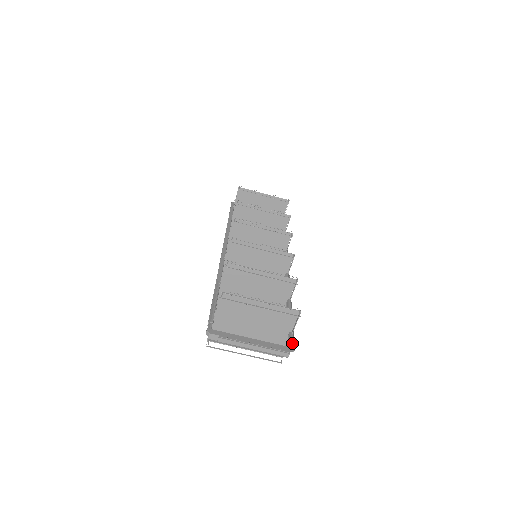
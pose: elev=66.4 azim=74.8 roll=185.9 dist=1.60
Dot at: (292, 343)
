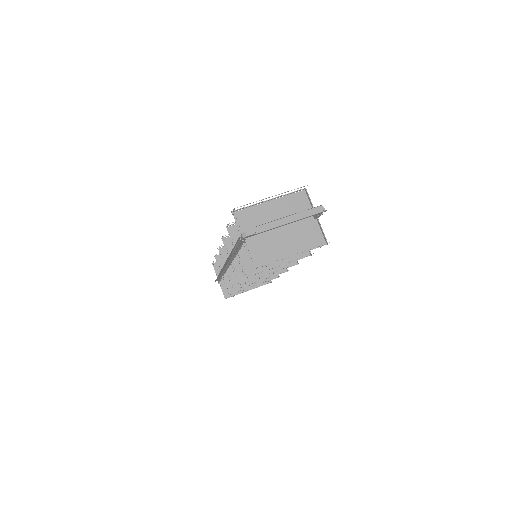
Dot at: occluded
